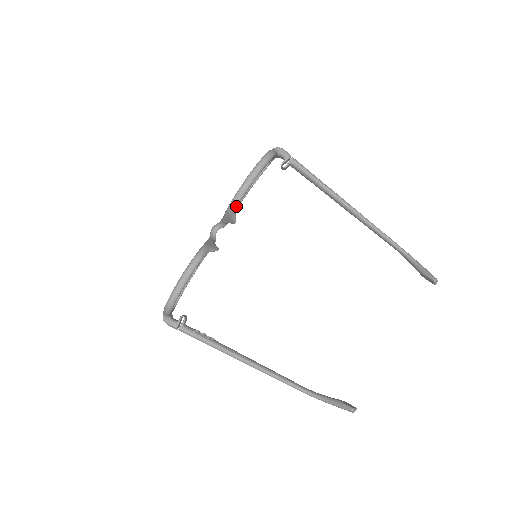
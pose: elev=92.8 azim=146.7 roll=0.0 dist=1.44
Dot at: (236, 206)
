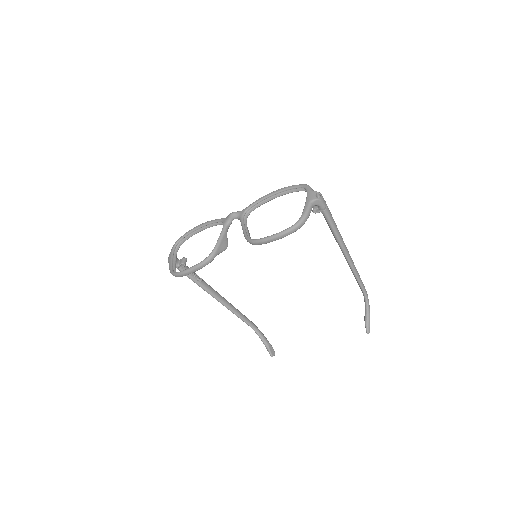
Dot at: (253, 244)
